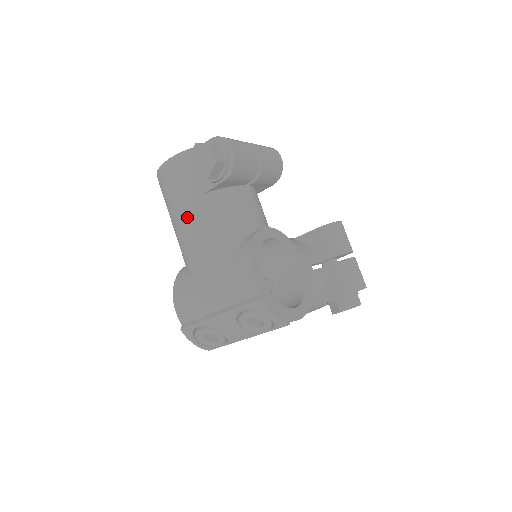
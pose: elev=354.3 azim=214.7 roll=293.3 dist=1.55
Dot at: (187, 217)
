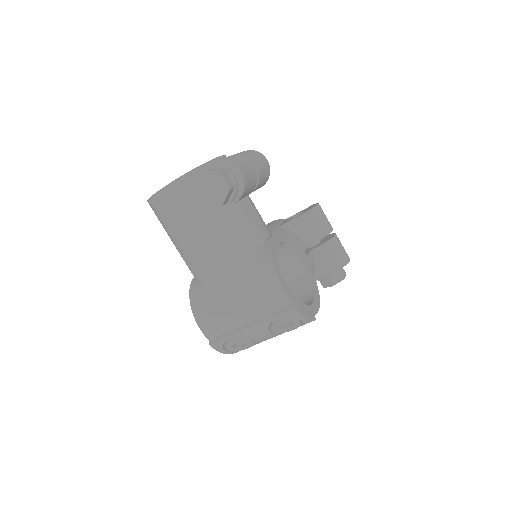
Dot at: (199, 241)
